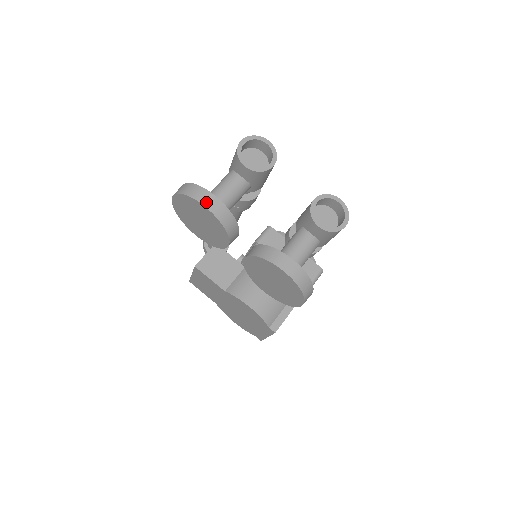
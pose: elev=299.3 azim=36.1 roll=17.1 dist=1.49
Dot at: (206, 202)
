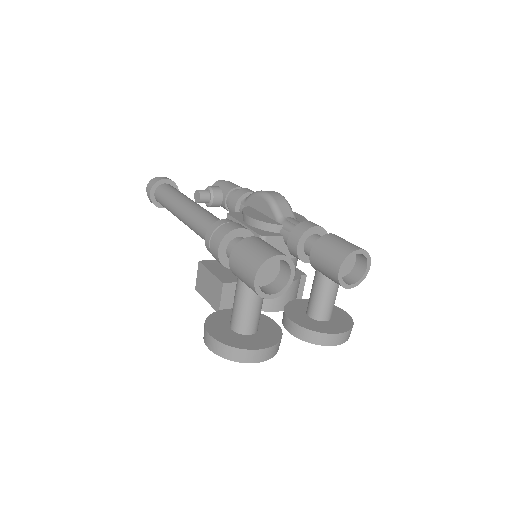
Dot at: (260, 359)
